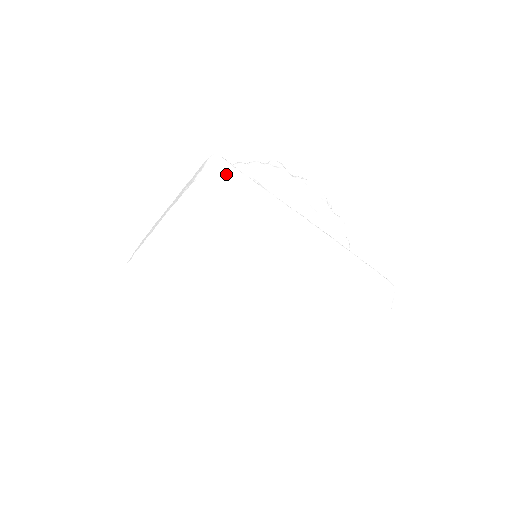
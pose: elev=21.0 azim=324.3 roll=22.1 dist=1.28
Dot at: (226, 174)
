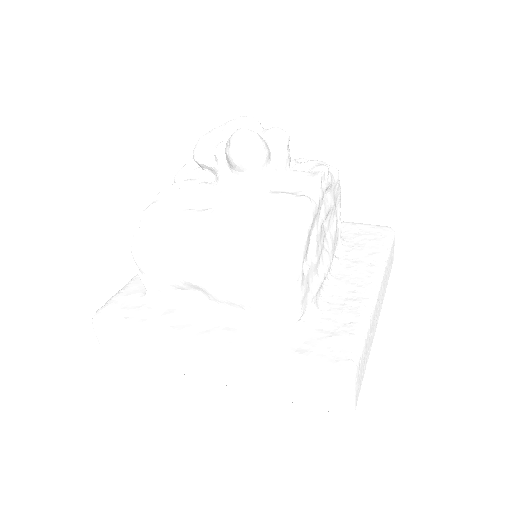
Dot at: (359, 375)
